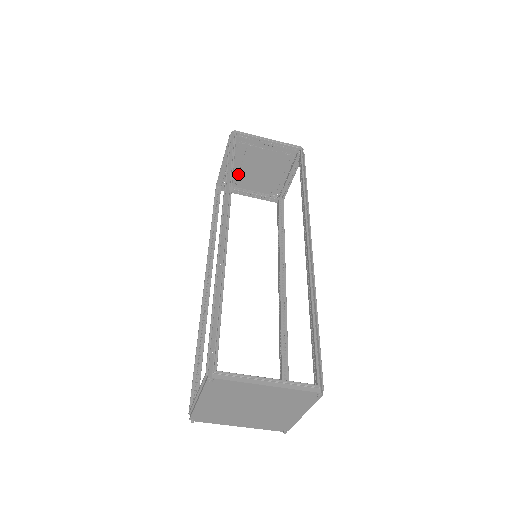
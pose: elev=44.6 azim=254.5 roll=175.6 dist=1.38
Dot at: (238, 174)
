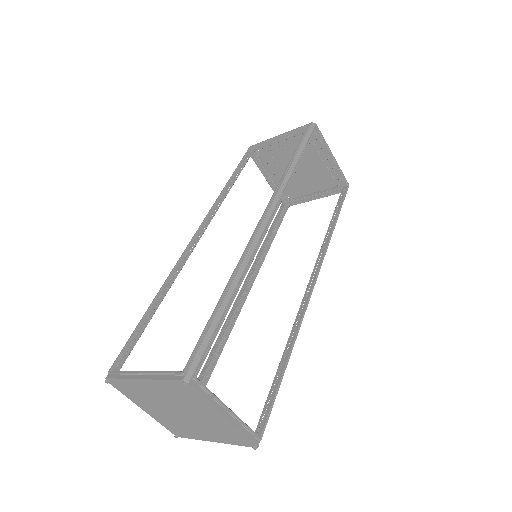
Dot at: occluded
